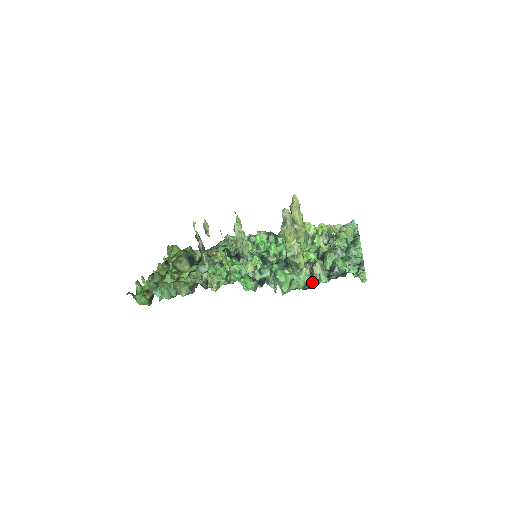
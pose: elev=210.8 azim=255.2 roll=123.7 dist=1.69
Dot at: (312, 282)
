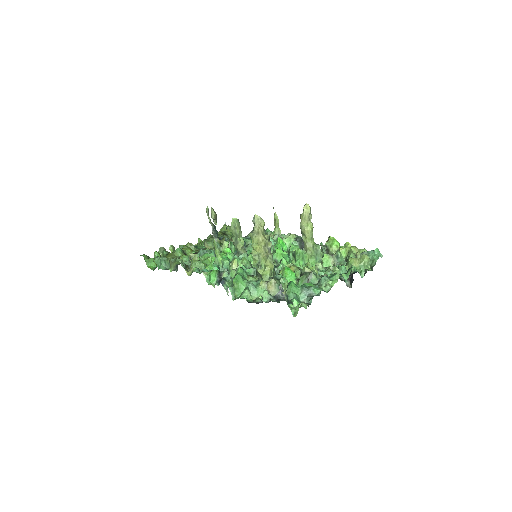
Dot at: occluded
